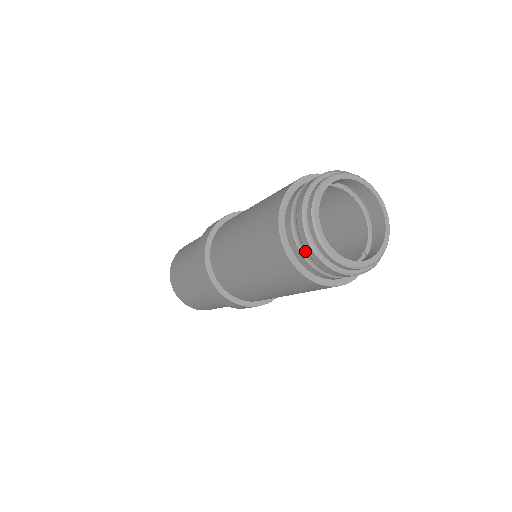
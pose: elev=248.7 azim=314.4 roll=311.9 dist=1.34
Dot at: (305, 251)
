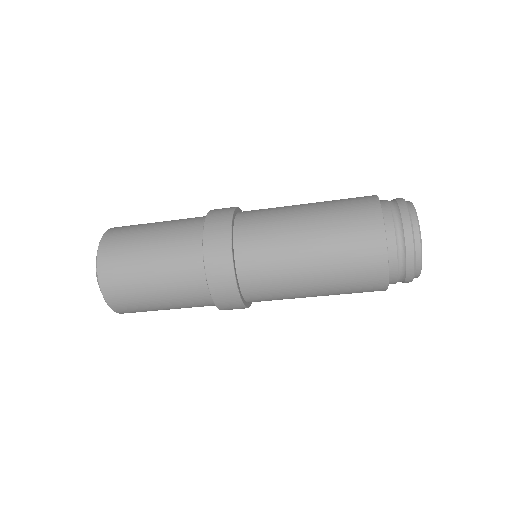
Dot at: (400, 231)
